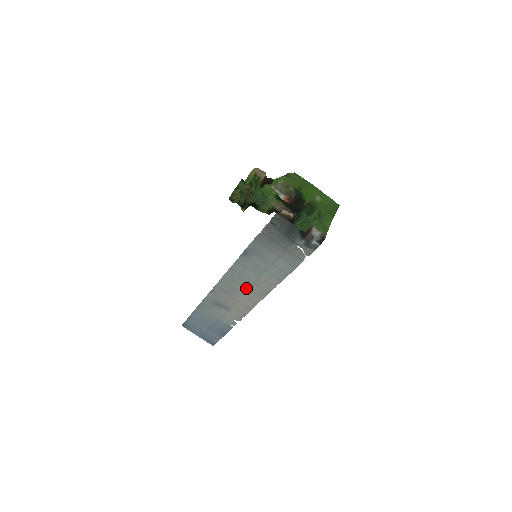
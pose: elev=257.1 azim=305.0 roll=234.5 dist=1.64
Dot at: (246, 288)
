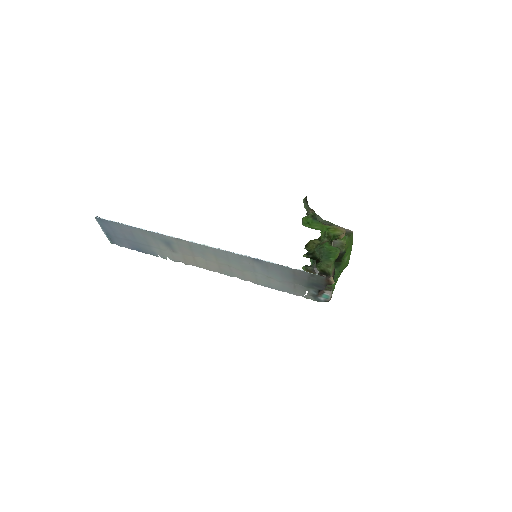
Dot at: (217, 262)
